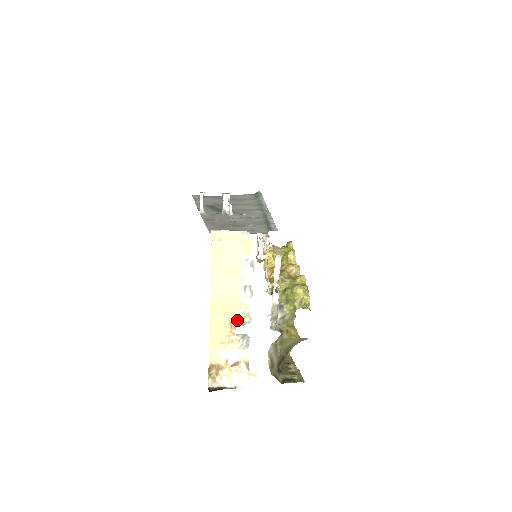
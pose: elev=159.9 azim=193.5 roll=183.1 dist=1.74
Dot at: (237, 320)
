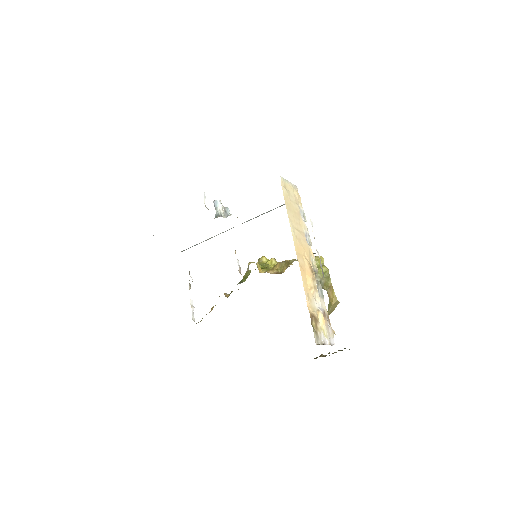
Dot at: (311, 266)
